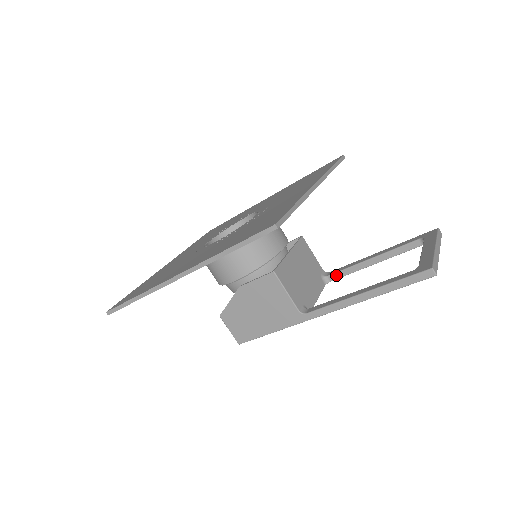
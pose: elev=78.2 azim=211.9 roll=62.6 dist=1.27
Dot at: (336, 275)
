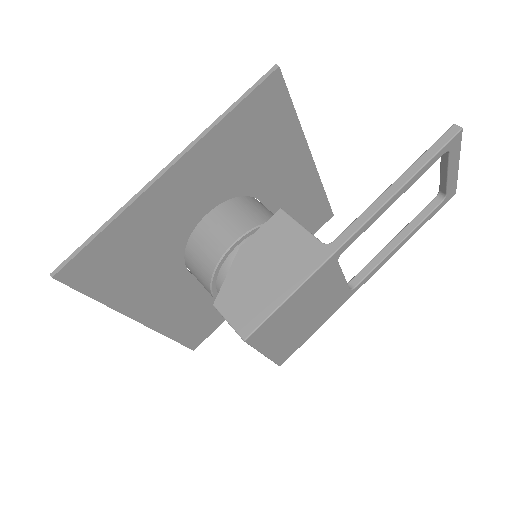
Dot at: (359, 276)
